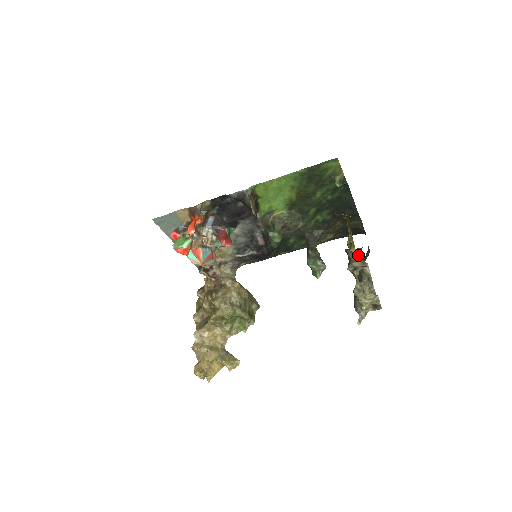
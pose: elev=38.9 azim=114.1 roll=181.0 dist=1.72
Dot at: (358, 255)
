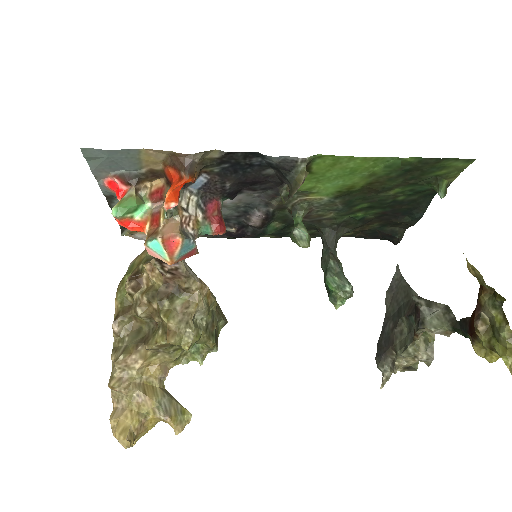
Dot at: occluded
